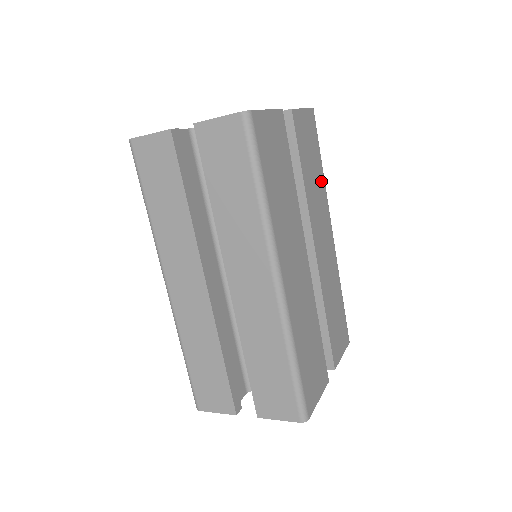
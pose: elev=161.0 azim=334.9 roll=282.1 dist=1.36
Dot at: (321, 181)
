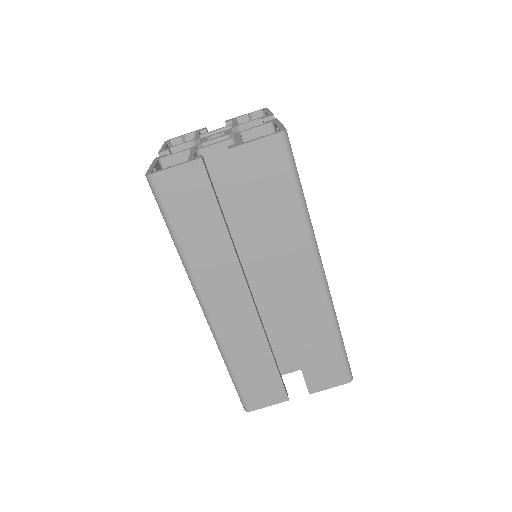
Dot at: occluded
